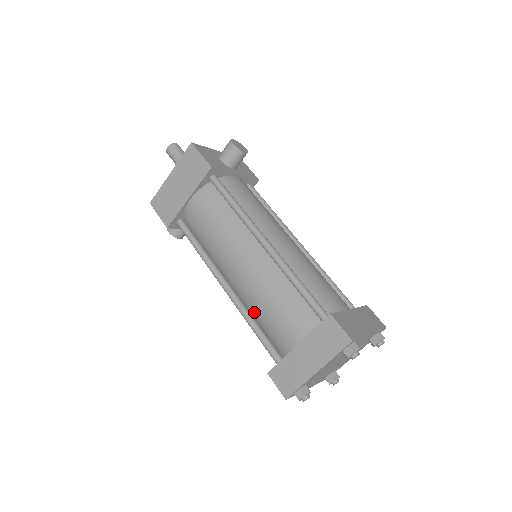
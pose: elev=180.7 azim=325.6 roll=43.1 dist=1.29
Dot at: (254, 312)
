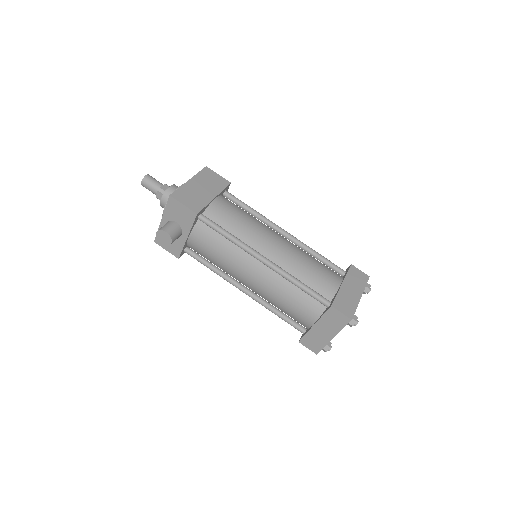
Dot at: (296, 273)
